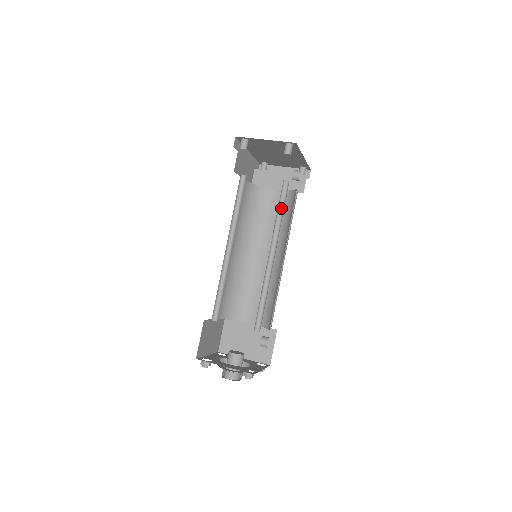
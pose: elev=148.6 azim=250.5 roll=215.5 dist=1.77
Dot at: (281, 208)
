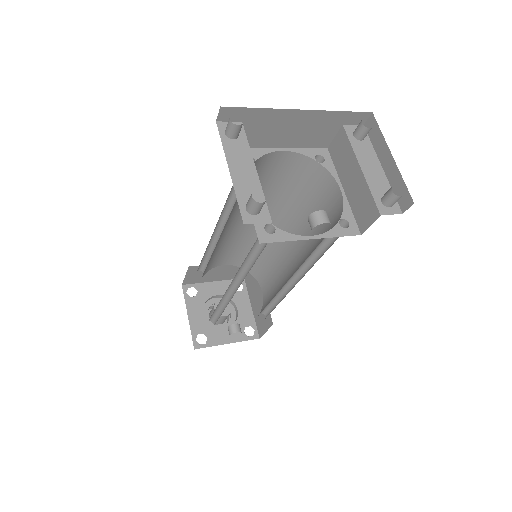
Dot at: (259, 252)
